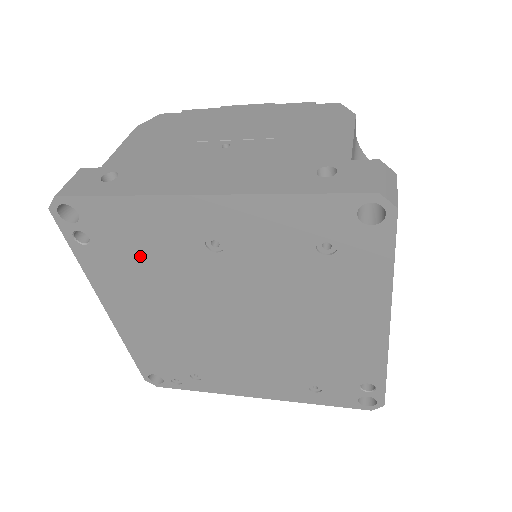
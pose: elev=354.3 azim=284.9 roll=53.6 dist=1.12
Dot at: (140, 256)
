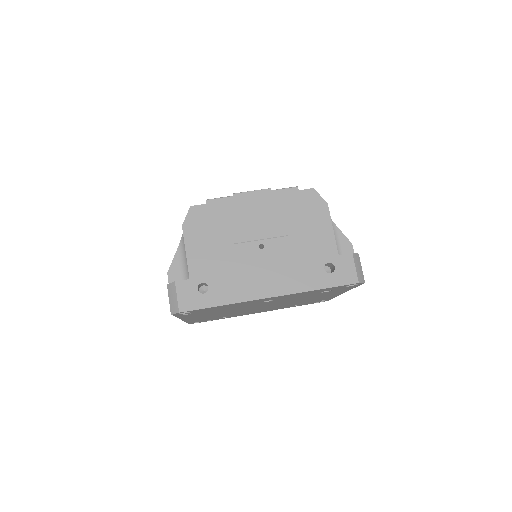
Dot at: occluded
